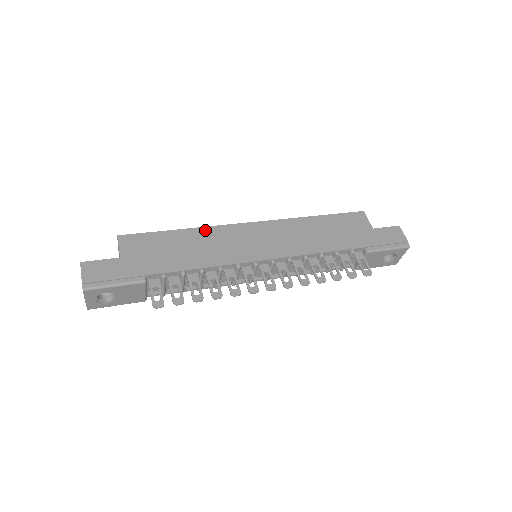
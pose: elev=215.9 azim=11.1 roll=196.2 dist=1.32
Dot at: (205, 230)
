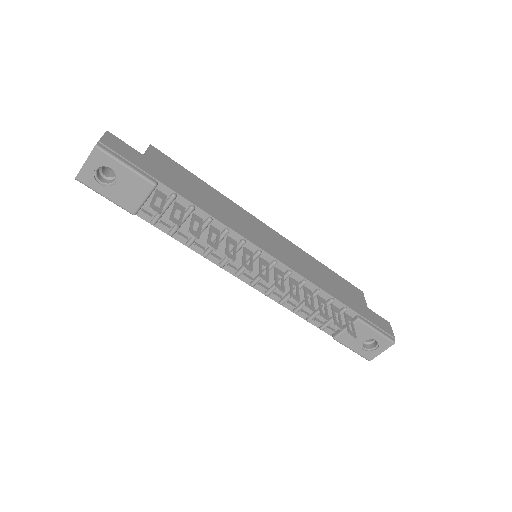
Dot at: (227, 199)
